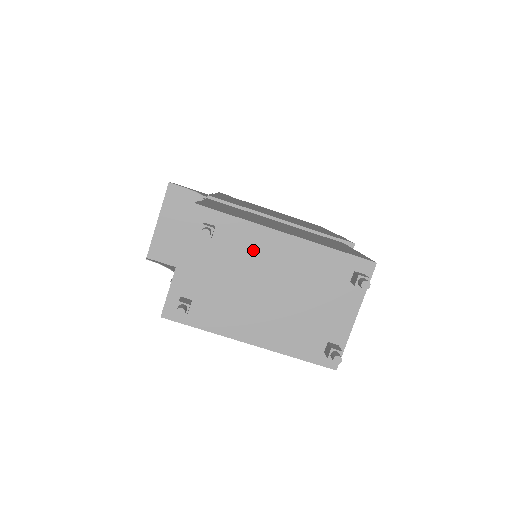
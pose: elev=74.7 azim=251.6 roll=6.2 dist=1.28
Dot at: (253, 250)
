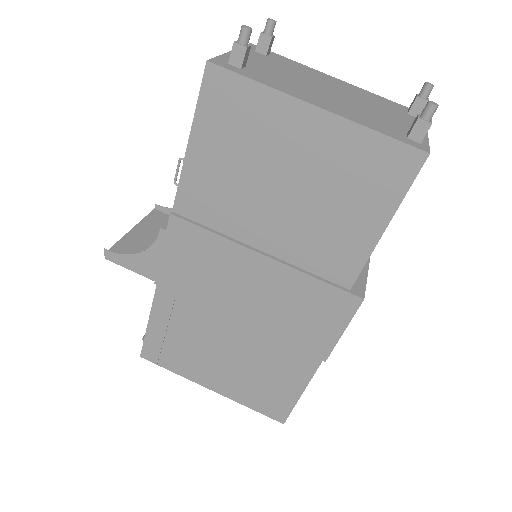
Dot at: (307, 73)
